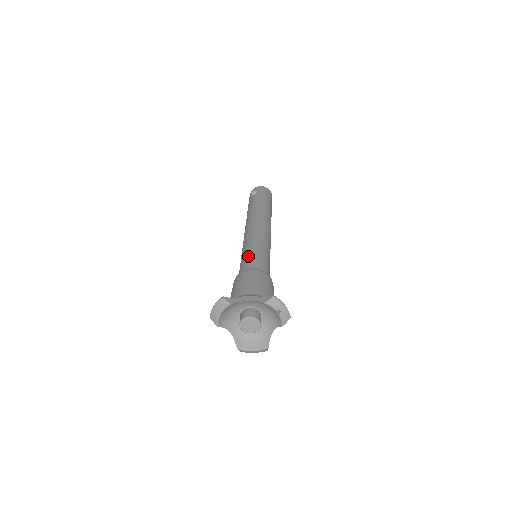
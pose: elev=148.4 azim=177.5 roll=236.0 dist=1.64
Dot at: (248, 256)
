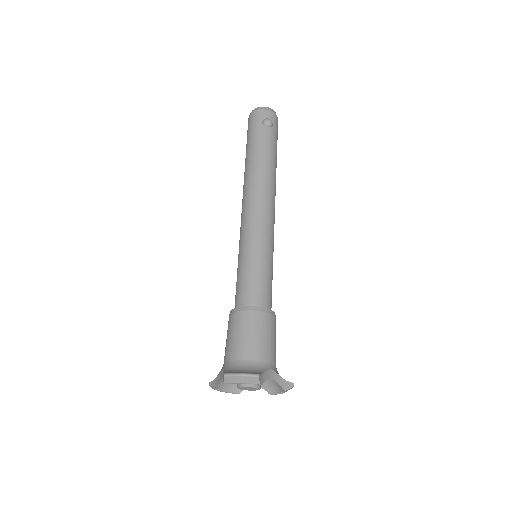
Dot at: (263, 275)
